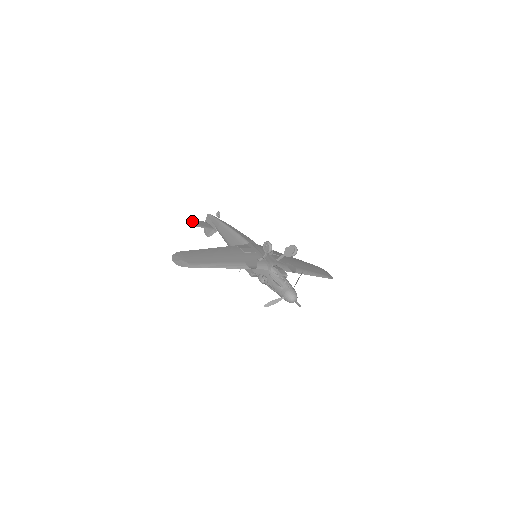
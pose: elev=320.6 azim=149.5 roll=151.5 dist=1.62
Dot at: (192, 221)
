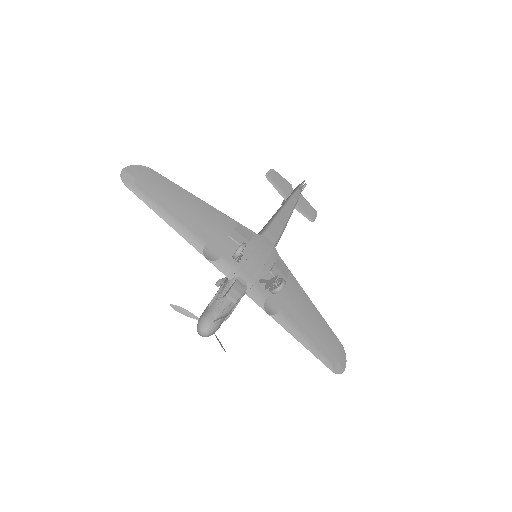
Dot at: (273, 171)
